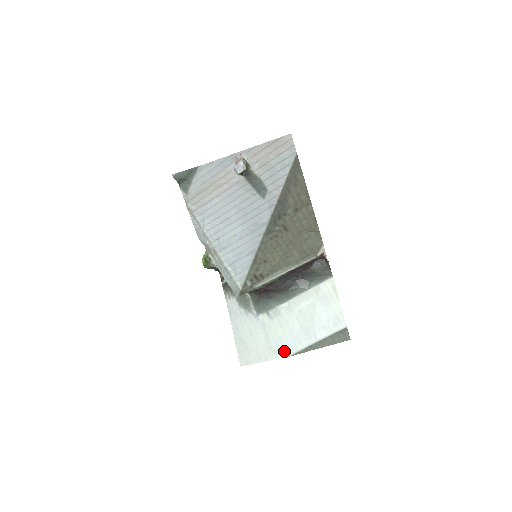
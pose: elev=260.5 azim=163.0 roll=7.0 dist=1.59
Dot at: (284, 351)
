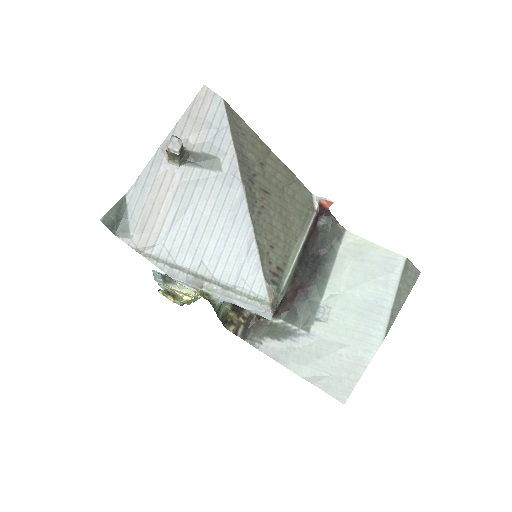
Dot at: (373, 339)
